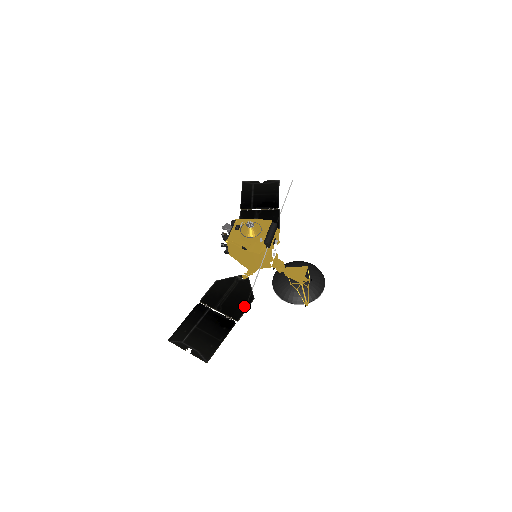
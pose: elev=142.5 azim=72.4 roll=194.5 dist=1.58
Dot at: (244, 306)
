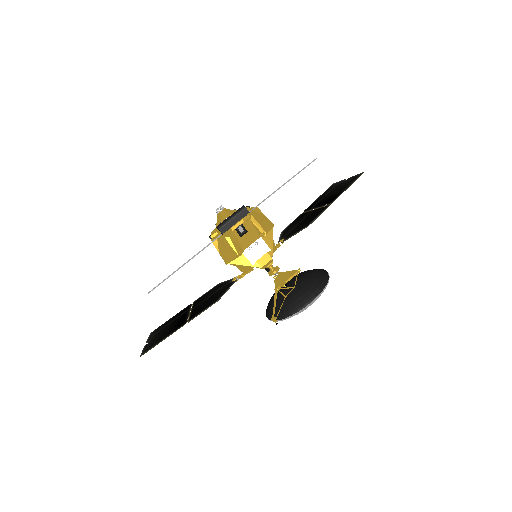
Dot at: (205, 308)
